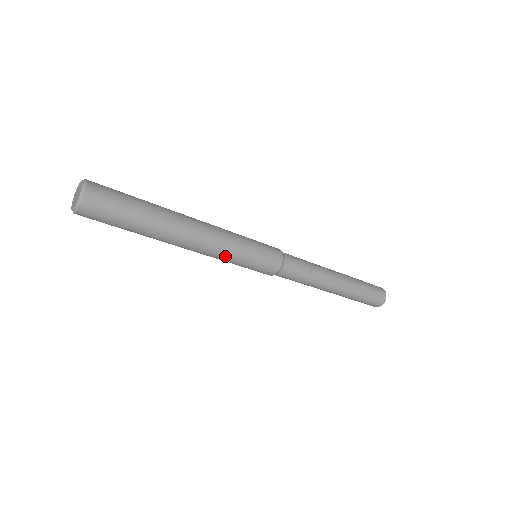
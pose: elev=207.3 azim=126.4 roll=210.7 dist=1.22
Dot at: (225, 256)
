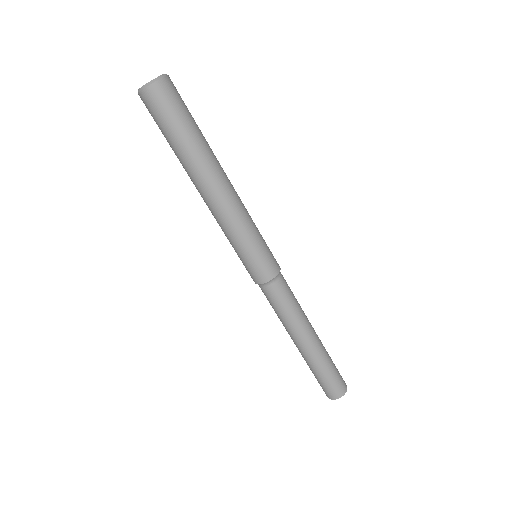
Dot at: (244, 221)
